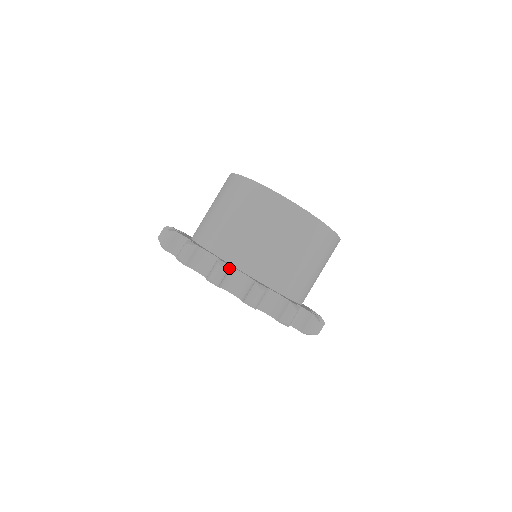
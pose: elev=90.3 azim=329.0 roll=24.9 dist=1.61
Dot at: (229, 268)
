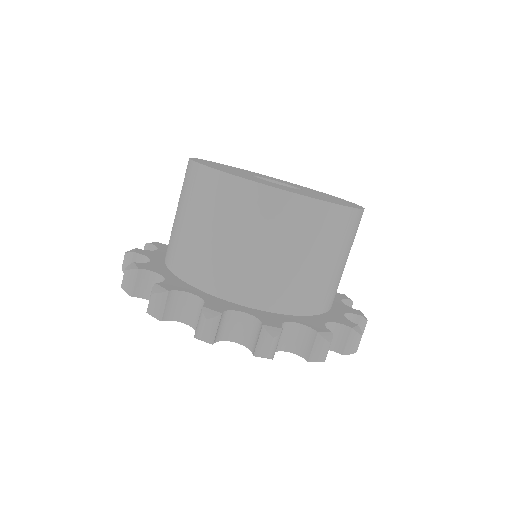
Dot at: (221, 315)
